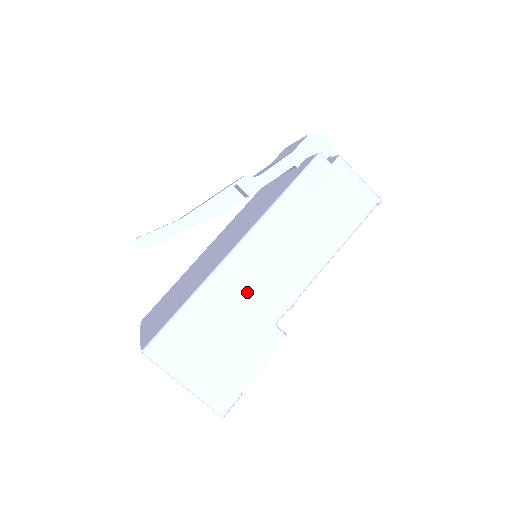
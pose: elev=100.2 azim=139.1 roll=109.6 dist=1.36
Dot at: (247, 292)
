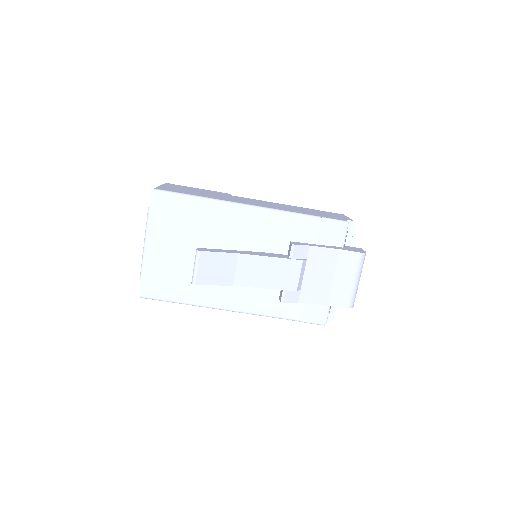
Dot at: occluded
